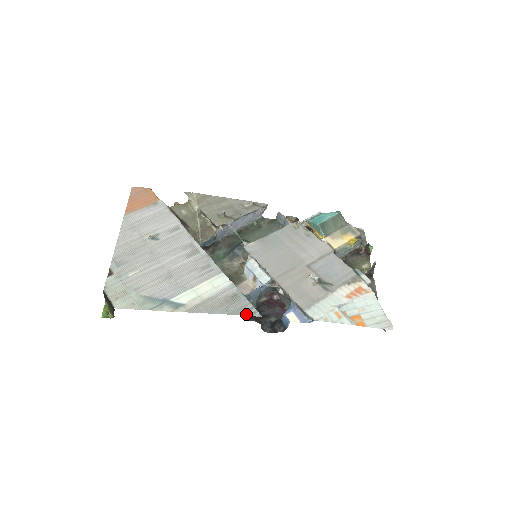
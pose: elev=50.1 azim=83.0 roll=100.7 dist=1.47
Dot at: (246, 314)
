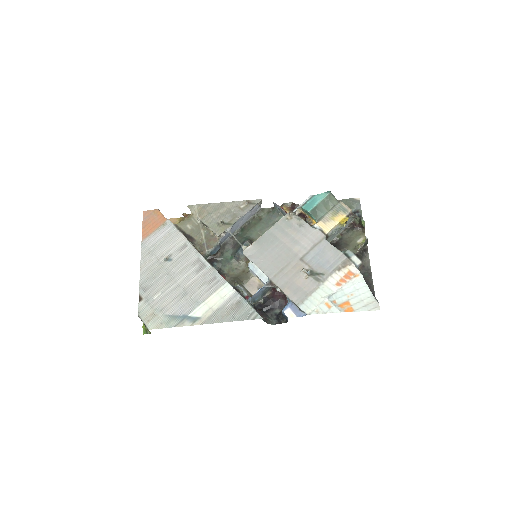
Dot at: (249, 318)
